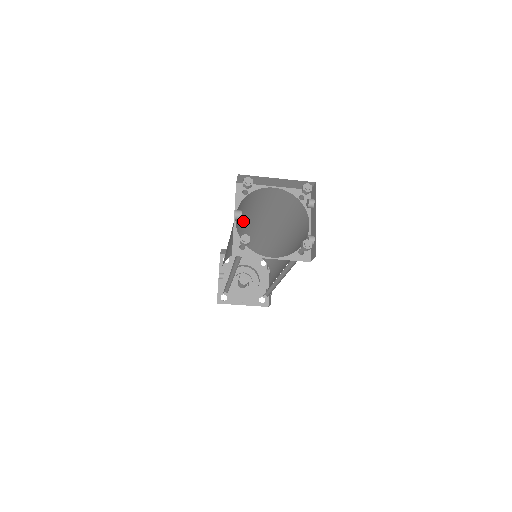
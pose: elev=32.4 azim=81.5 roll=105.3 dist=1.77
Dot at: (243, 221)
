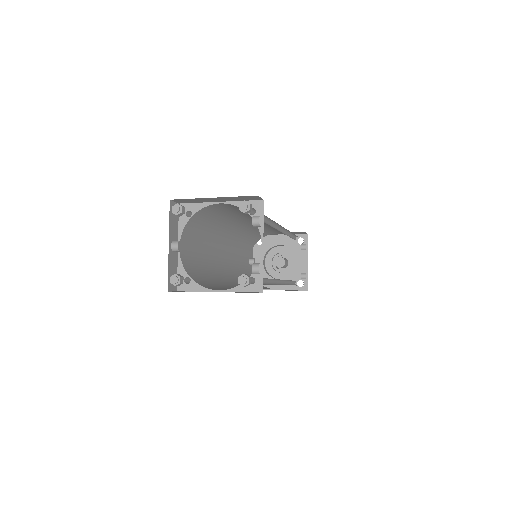
Dot at: (228, 224)
